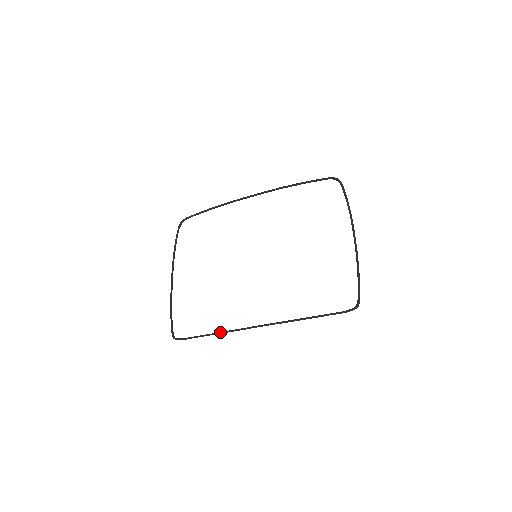
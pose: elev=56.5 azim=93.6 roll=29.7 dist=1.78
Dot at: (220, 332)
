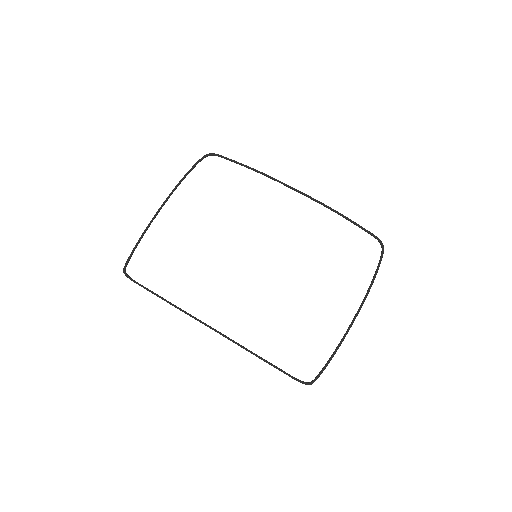
Dot at: (172, 304)
